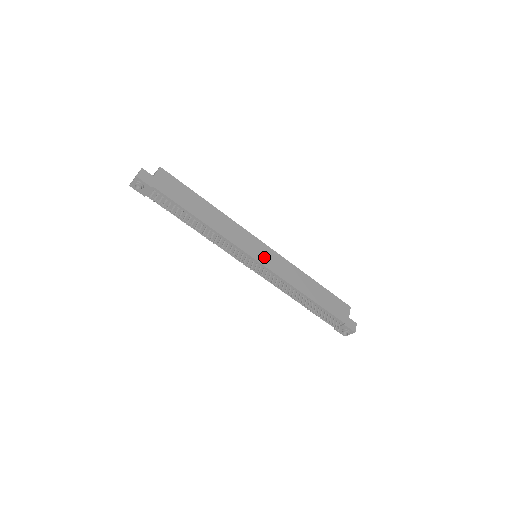
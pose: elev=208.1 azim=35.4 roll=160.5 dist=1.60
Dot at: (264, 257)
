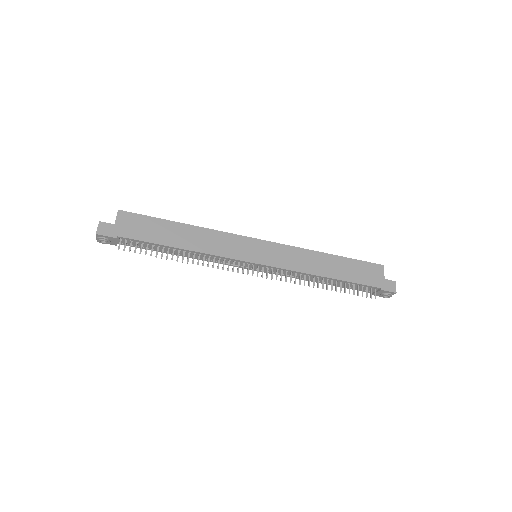
Dot at: (264, 255)
